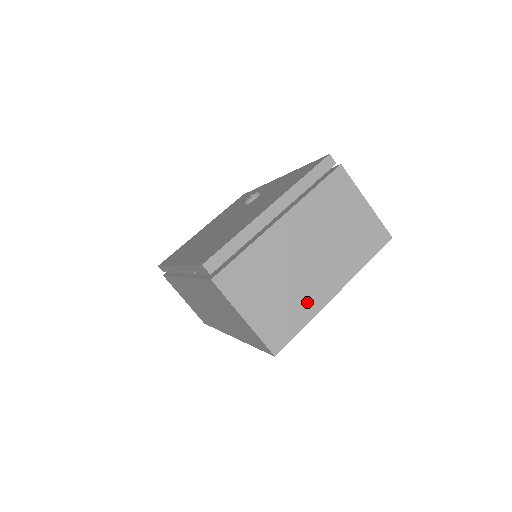
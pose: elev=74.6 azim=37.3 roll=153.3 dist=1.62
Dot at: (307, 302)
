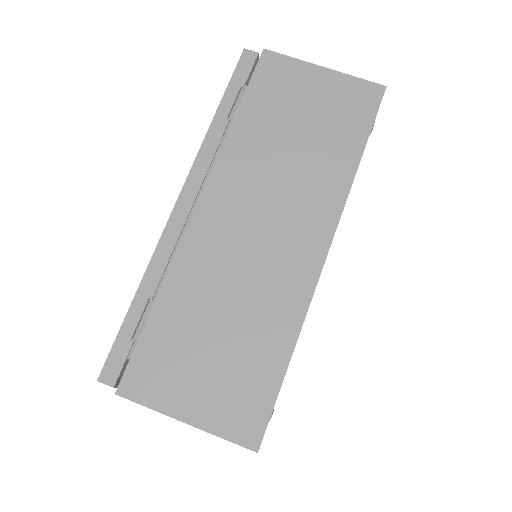
Dot at: occluded
